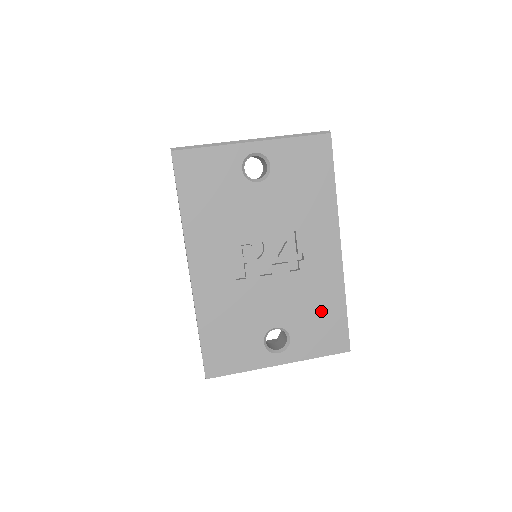
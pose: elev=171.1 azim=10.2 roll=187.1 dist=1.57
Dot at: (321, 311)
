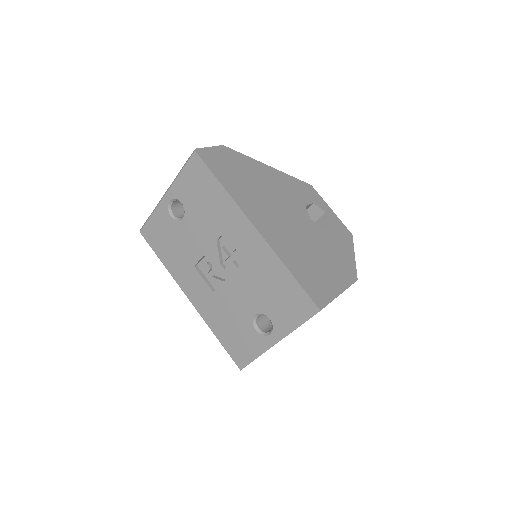
Dot at: (276, 287)
